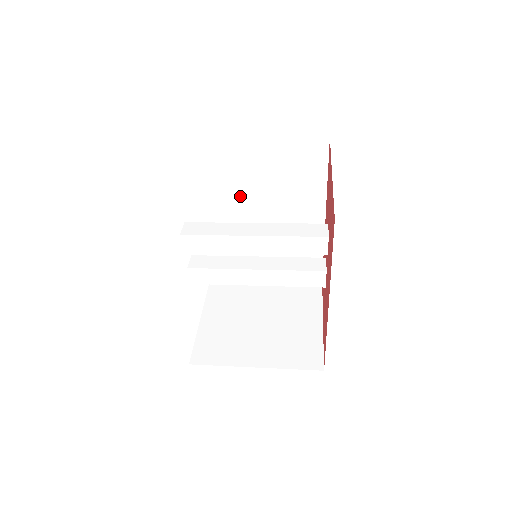
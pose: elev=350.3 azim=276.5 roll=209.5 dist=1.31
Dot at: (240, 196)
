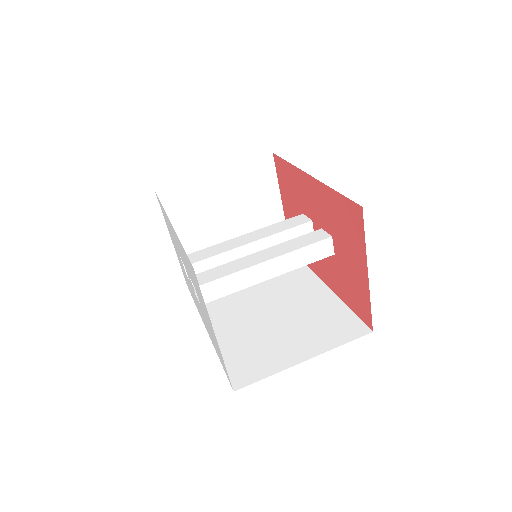
Dot at: occluded
